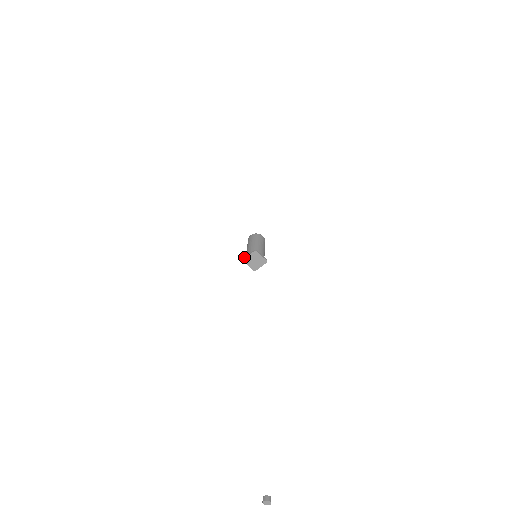
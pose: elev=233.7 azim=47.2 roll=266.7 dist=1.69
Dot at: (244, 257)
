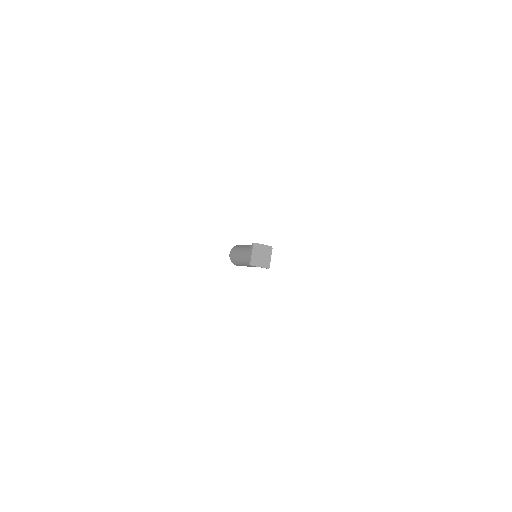
Dot at: (249, 261)
